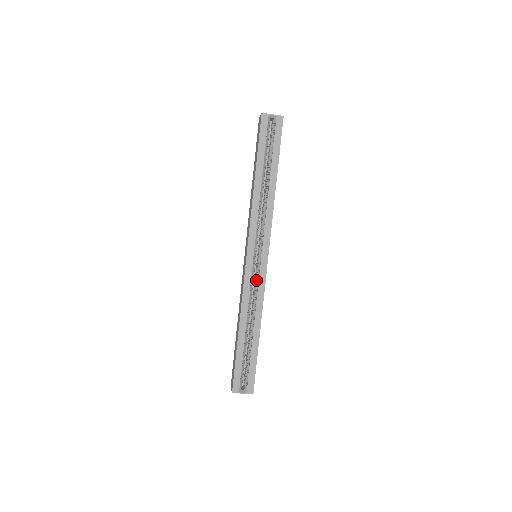
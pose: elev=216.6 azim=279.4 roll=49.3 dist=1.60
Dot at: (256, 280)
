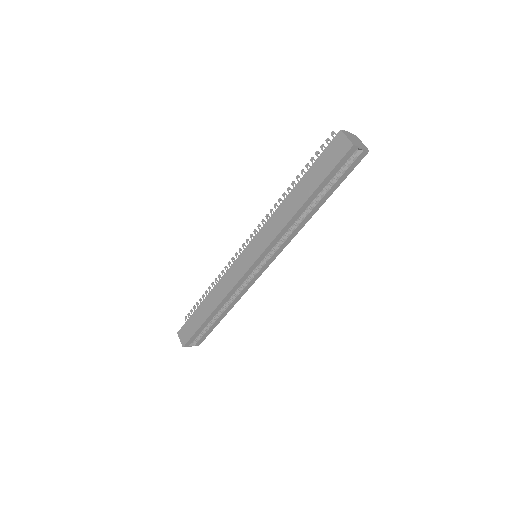
Dot at: (248, 279)
